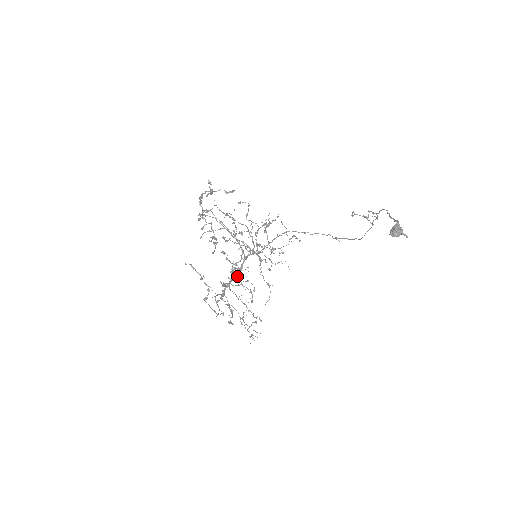
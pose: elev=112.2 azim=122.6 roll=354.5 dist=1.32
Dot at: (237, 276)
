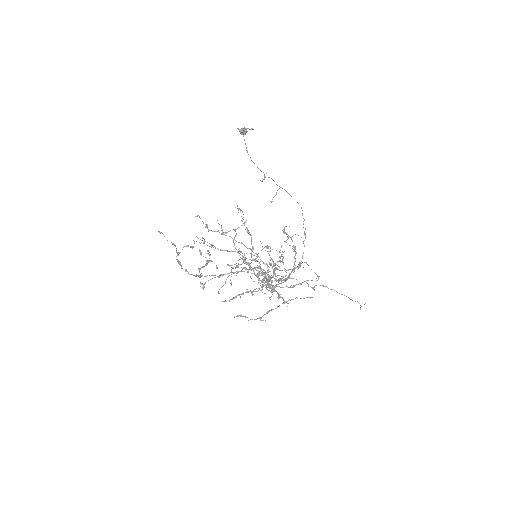
Dot at: occluded
